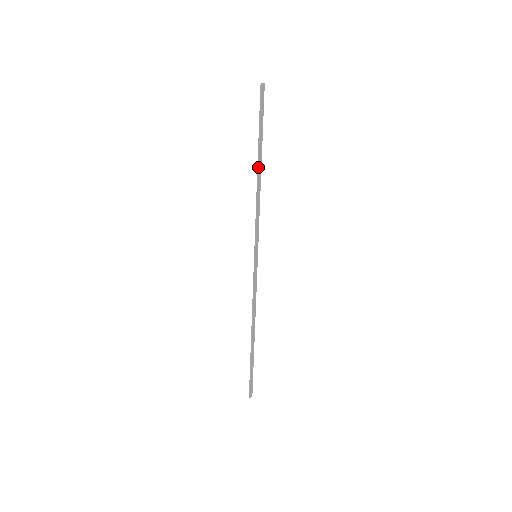
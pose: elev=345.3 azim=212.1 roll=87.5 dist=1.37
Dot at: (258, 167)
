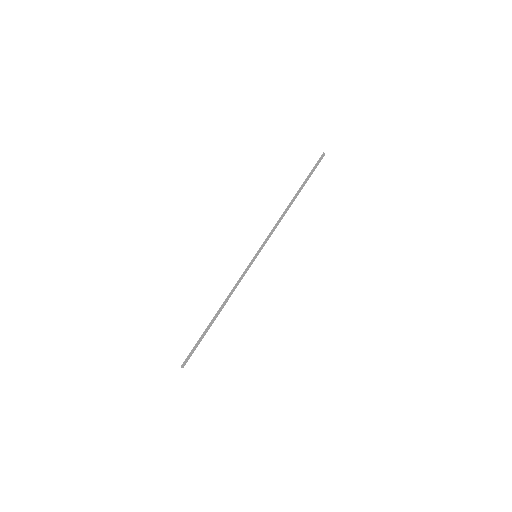
Dot at: (293, 198)
